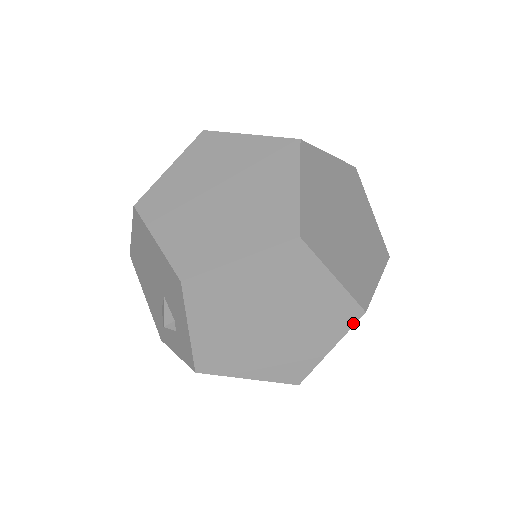
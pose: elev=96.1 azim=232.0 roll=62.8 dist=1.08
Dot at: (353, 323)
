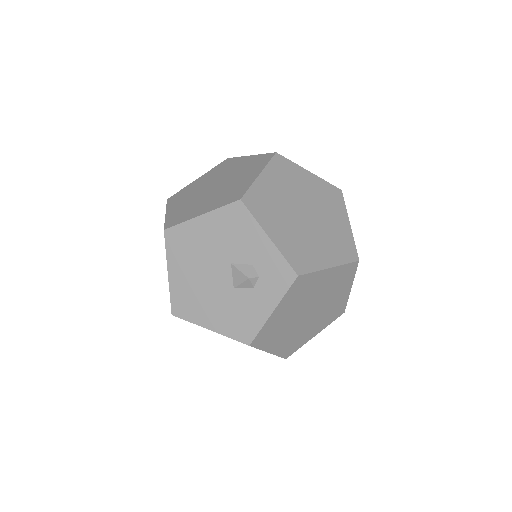
Dot at: (343, 200)
